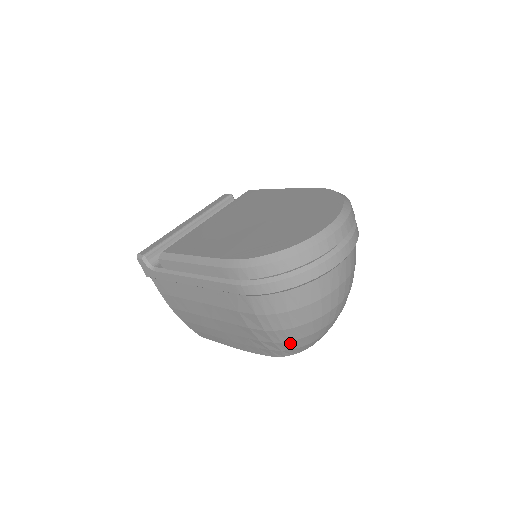
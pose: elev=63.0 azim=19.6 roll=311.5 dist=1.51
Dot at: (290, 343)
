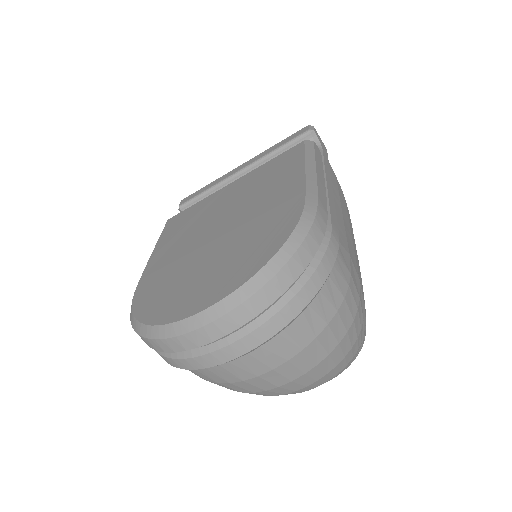
Dot at: occluded
